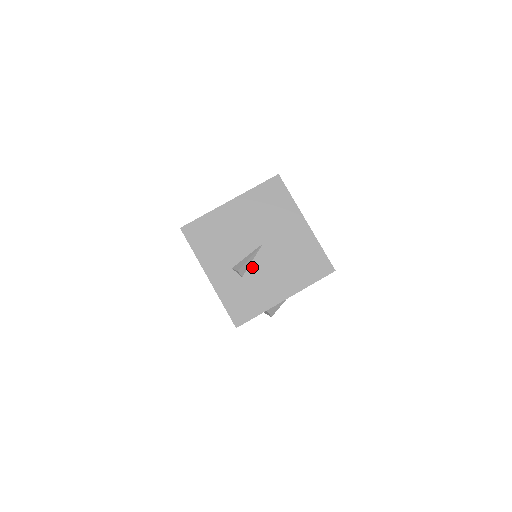
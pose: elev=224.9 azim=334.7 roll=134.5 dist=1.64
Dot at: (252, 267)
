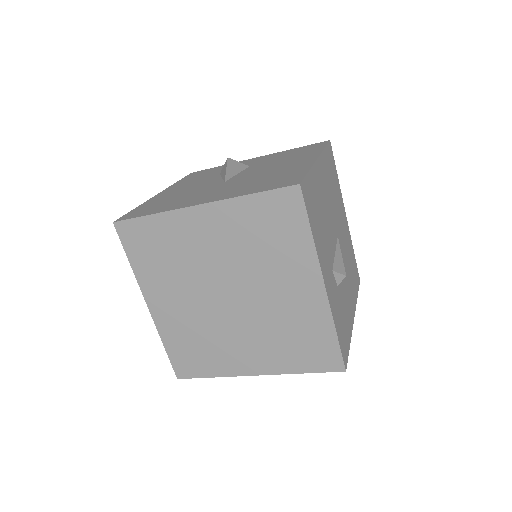
Dot at: occluded
